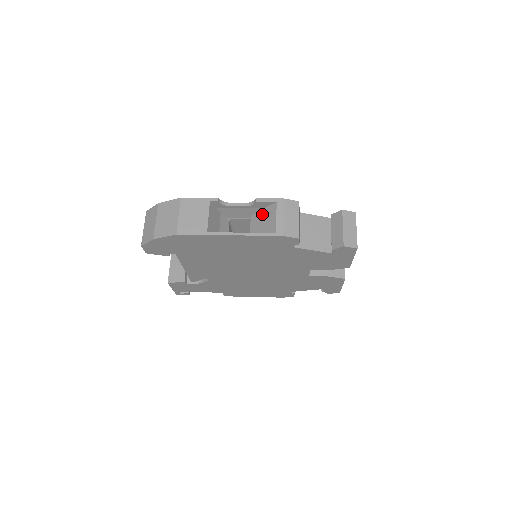
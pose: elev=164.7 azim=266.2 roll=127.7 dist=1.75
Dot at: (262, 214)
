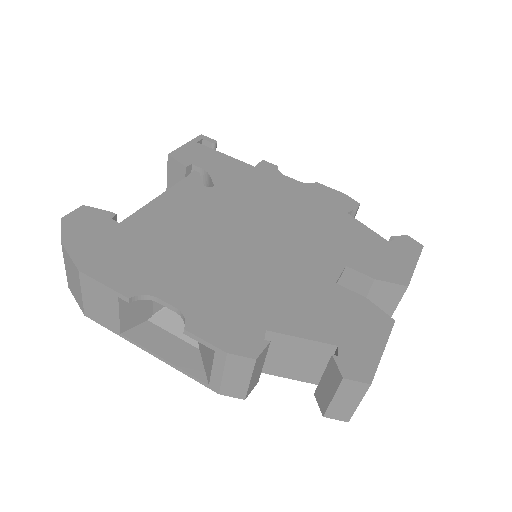
Dot at: occluded
